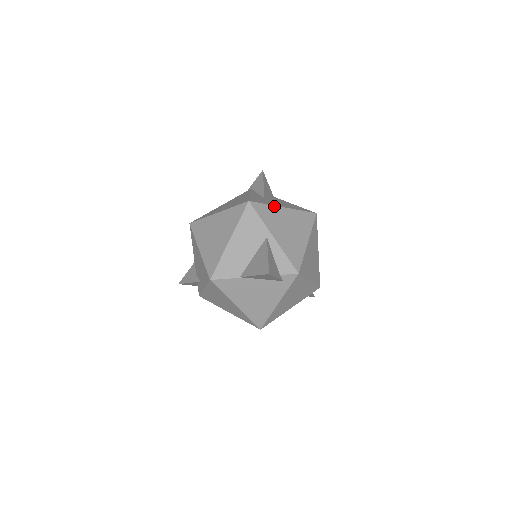
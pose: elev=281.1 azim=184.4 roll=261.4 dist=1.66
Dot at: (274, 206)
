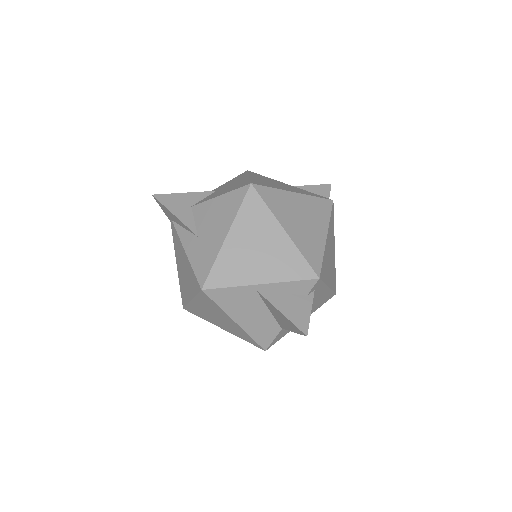
Dot at: (220, 253)
